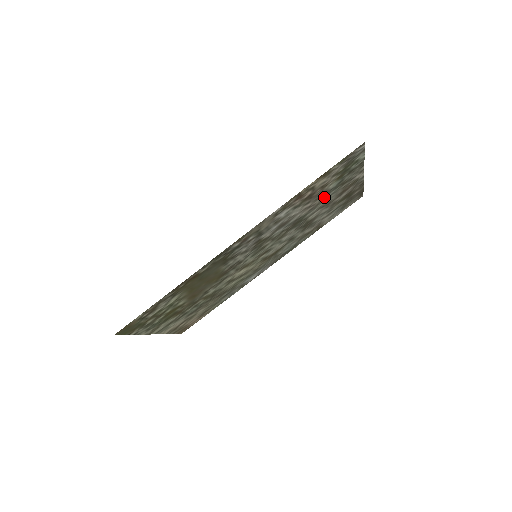
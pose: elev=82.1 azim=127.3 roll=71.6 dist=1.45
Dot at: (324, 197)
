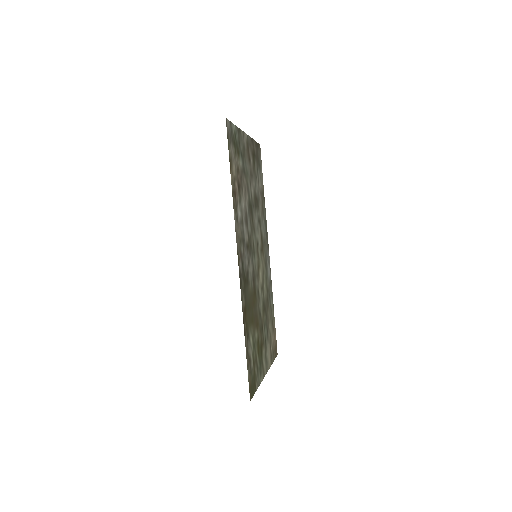
Dot at: (245, 175)
